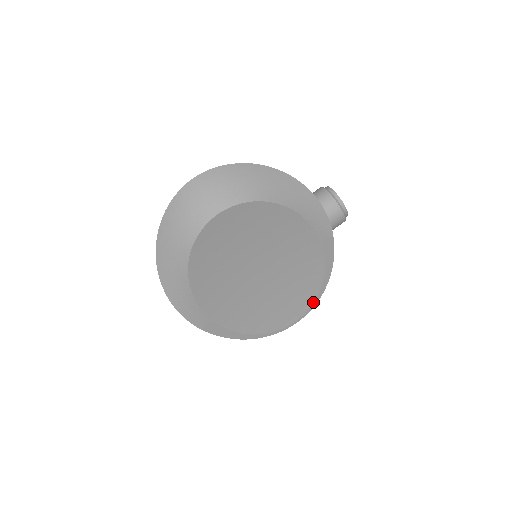
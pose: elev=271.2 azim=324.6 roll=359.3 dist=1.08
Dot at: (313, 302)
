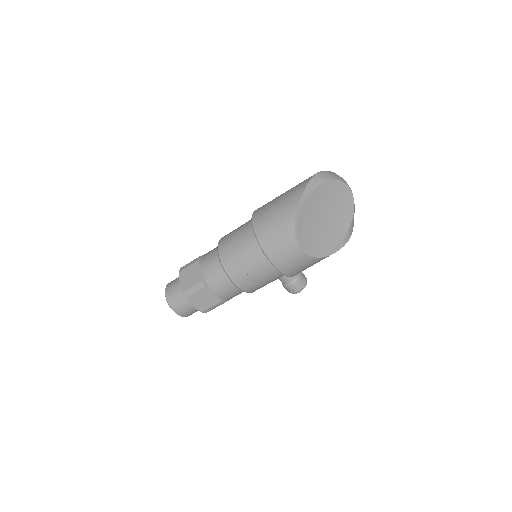
Dot at: (312, 254)
